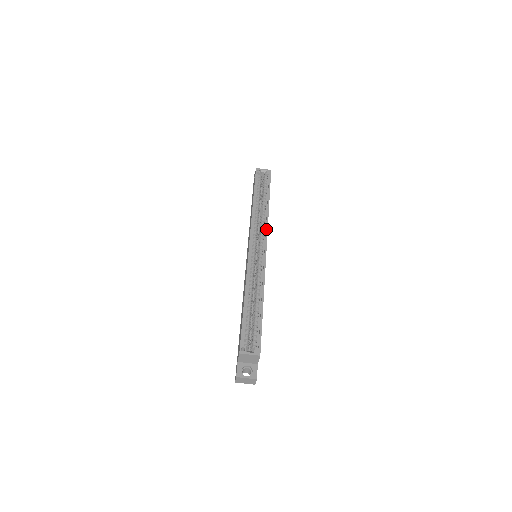
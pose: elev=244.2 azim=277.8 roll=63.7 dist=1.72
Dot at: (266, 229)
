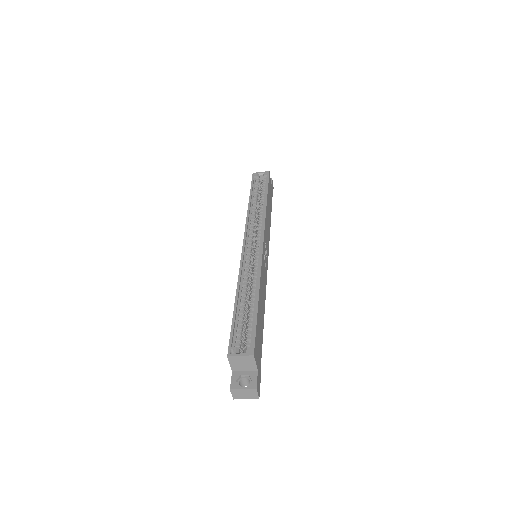
Dot at: (263, 224)
